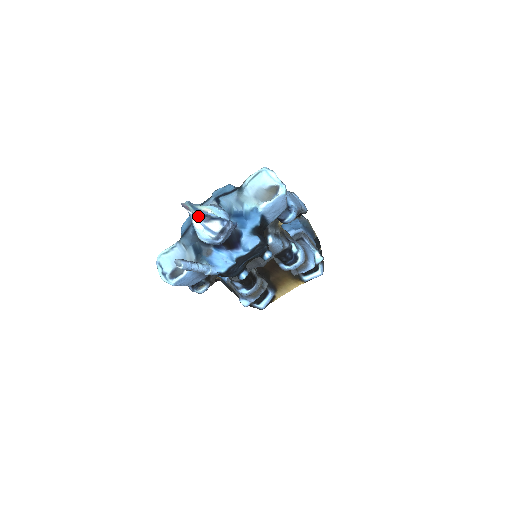
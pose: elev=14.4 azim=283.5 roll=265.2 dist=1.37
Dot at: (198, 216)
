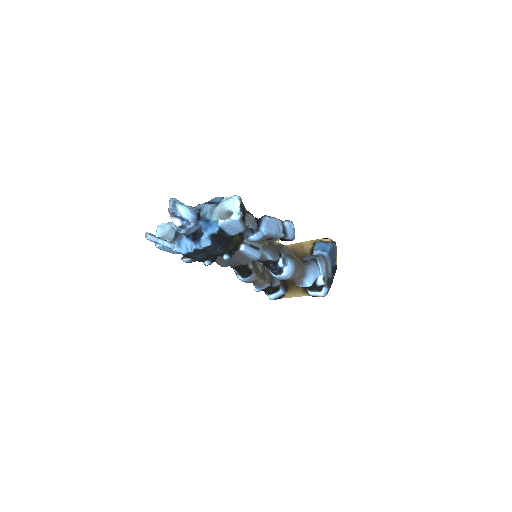
Dot at: (169, 211)
